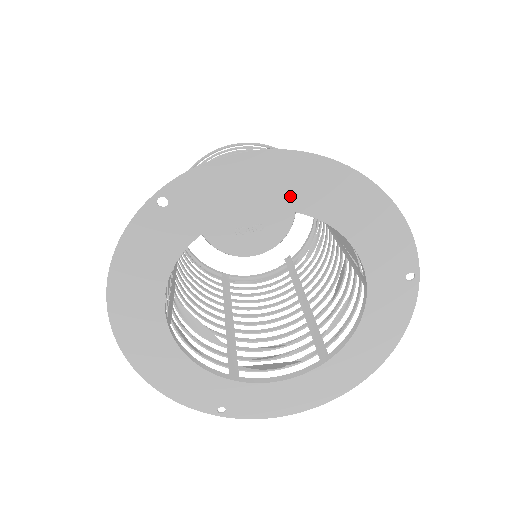
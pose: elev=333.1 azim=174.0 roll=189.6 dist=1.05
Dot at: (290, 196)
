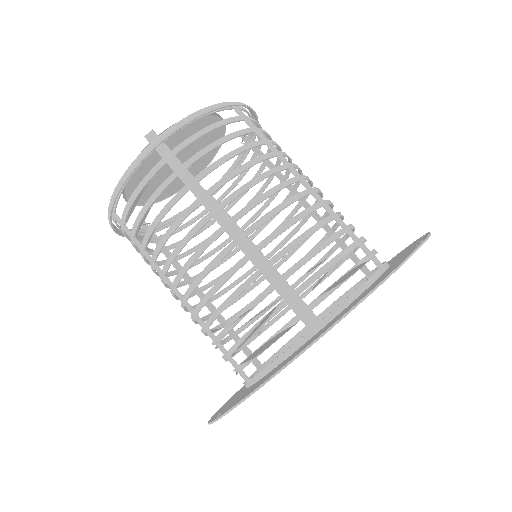
Dot at: occluded
